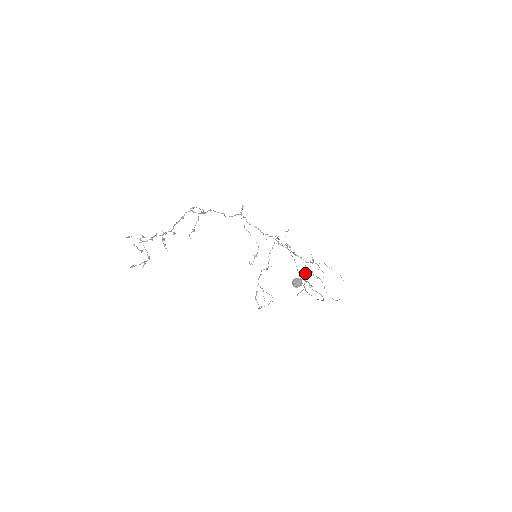
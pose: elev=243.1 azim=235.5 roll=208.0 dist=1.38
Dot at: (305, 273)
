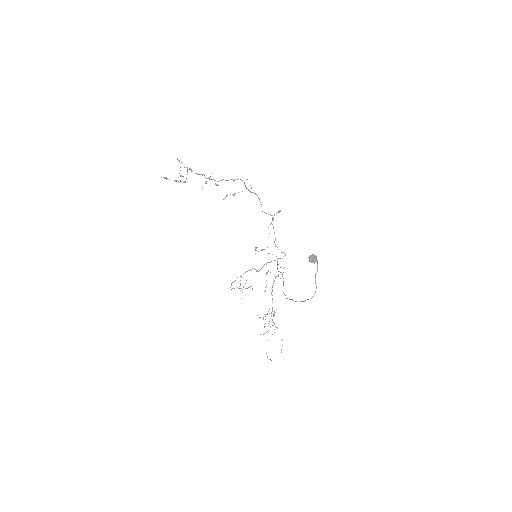
Dot at: occluded
